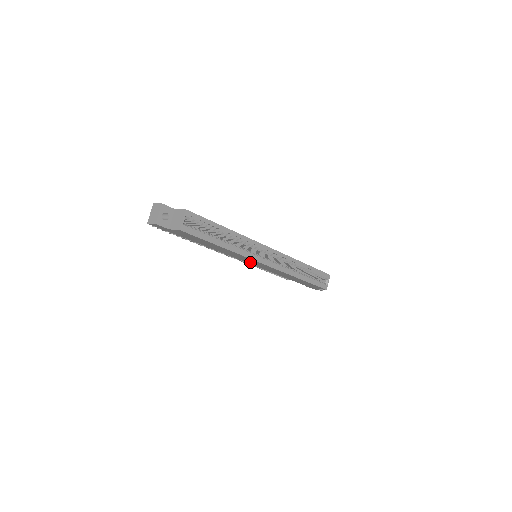
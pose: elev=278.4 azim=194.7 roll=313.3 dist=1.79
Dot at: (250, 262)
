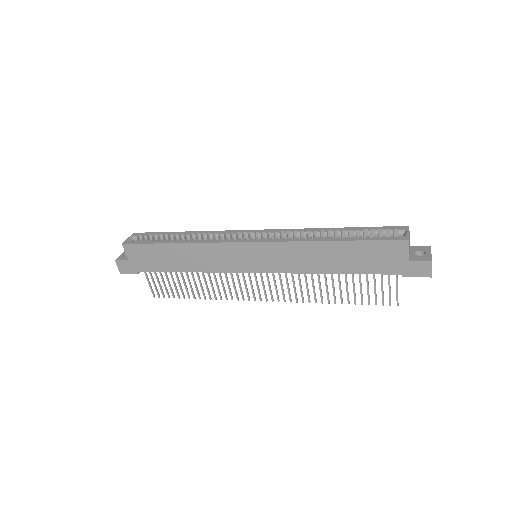
Dot at: (248, 263)
